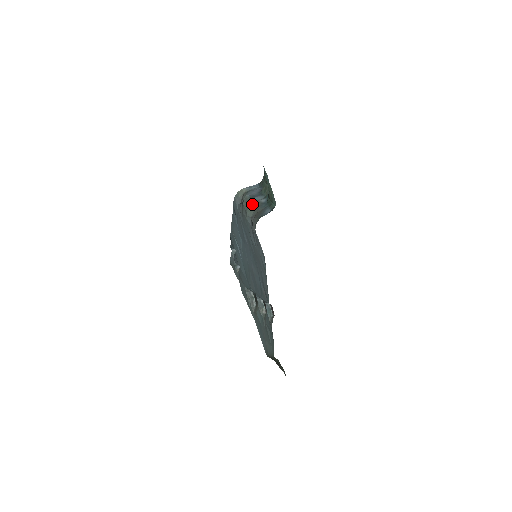
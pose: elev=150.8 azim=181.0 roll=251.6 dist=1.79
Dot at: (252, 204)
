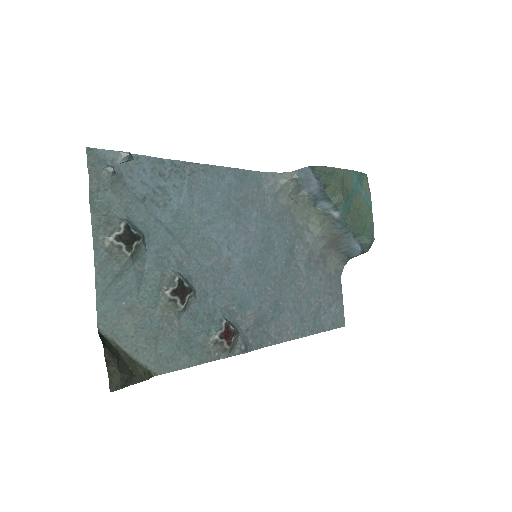
Dot at: (318, 214)
